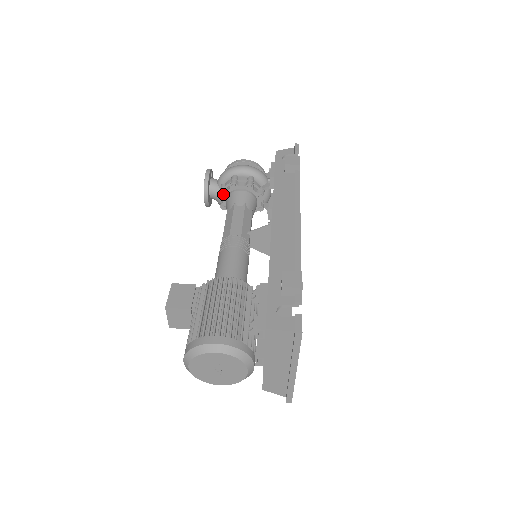
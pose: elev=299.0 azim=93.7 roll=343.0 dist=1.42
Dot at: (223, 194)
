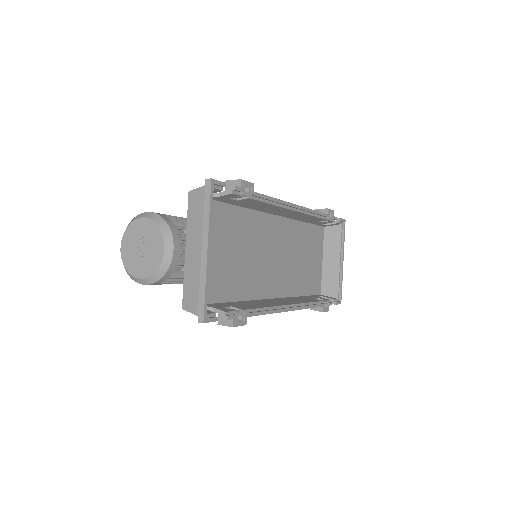
Dot at: occluded
